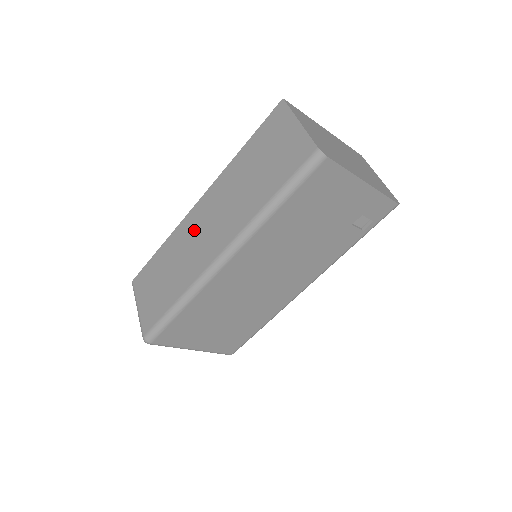
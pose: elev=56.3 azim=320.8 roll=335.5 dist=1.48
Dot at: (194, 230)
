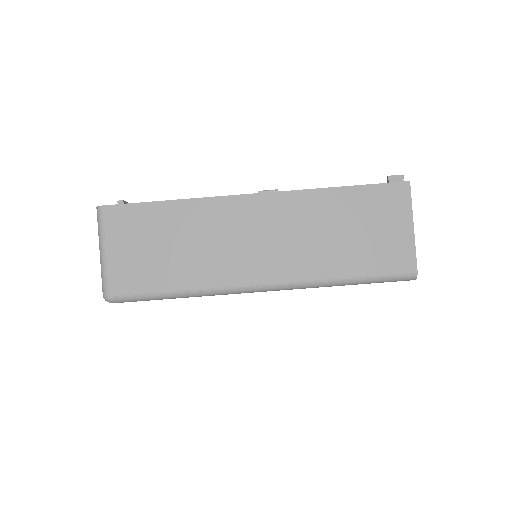
Dot at: (237, 226)
